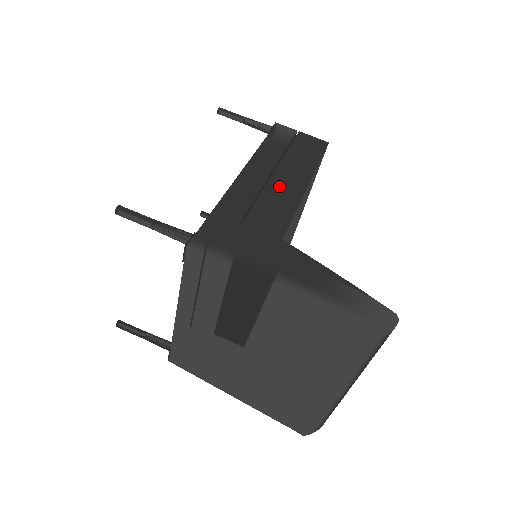
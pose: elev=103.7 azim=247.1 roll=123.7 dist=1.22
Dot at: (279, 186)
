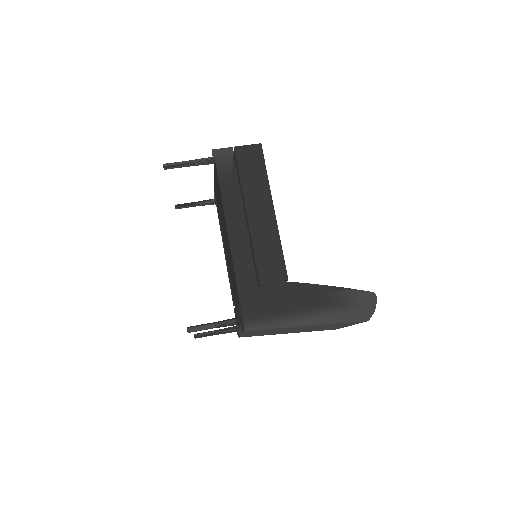
Dot at: (259, 230)
